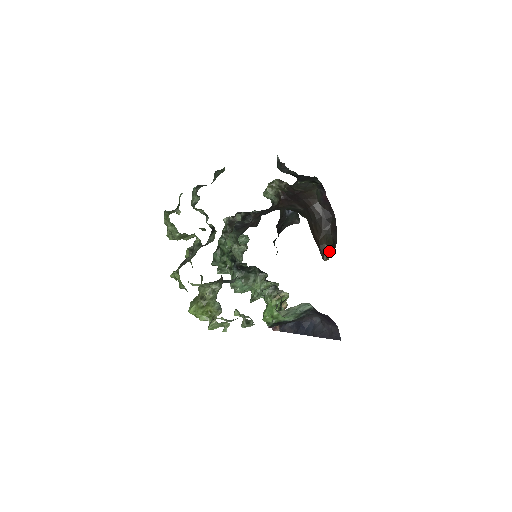
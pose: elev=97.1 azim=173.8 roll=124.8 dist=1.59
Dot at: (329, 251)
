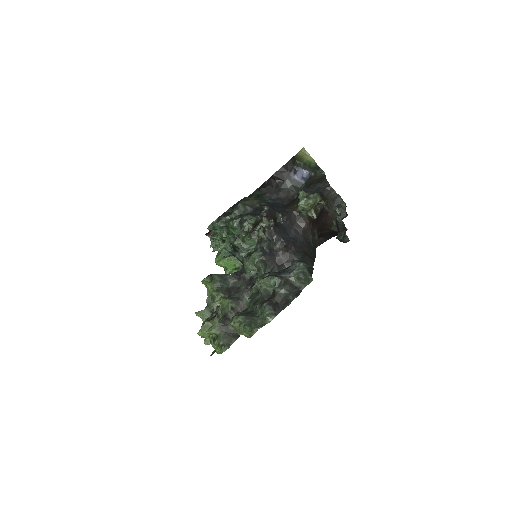
Dot at: occluded
